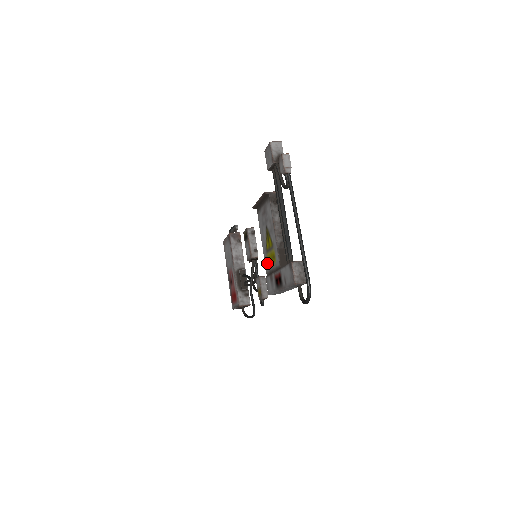
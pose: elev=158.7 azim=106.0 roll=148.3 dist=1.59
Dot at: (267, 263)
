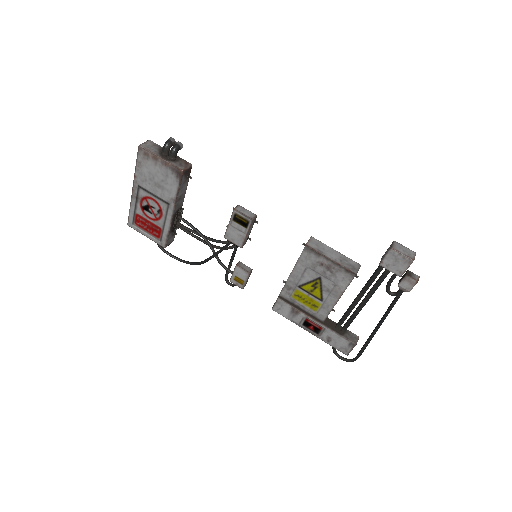
Dot at: (291, 293)
